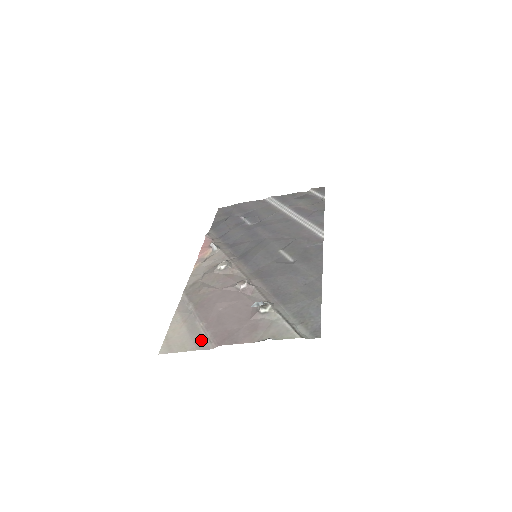
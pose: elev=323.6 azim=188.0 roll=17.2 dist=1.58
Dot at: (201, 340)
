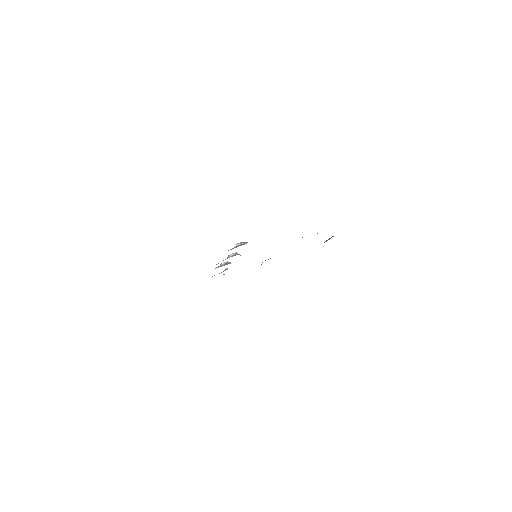
Dot at: occluded
